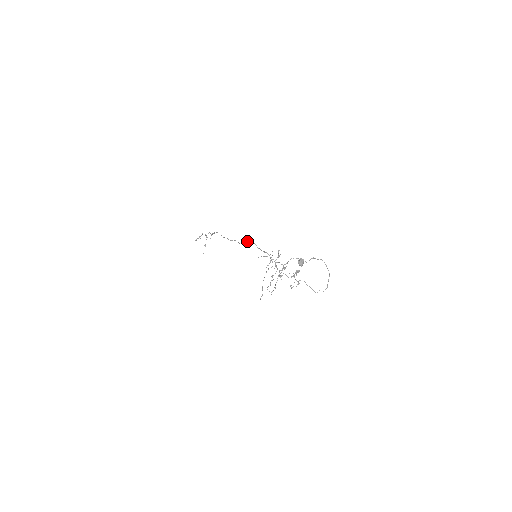
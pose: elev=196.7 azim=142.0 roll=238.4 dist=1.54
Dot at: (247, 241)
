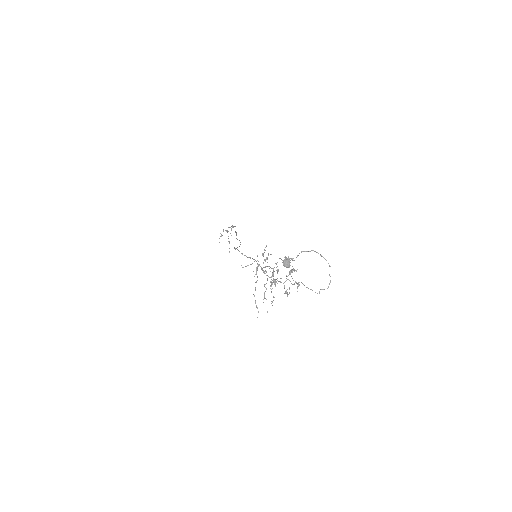
Dot at: occluded
